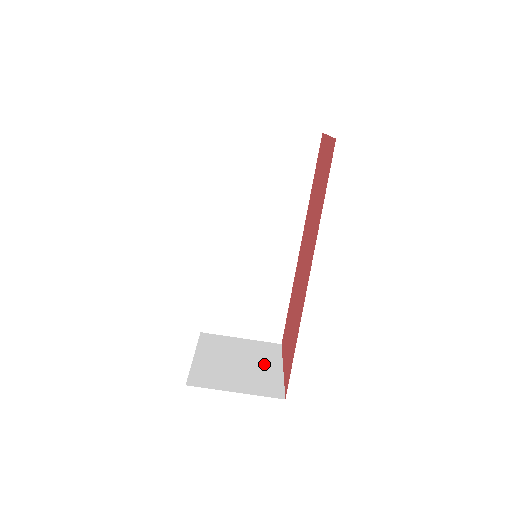
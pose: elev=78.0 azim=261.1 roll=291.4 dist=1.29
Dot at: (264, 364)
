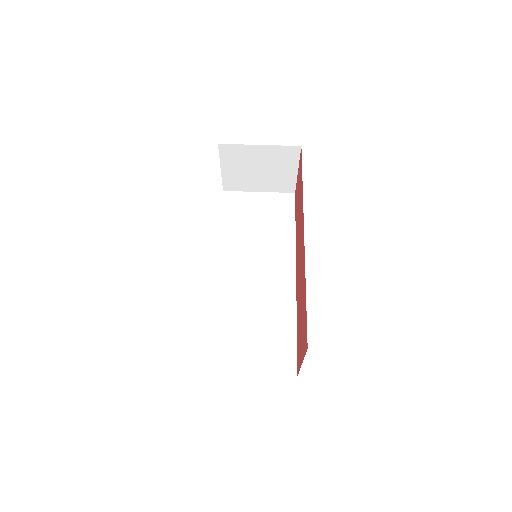
Dot at: occluded
